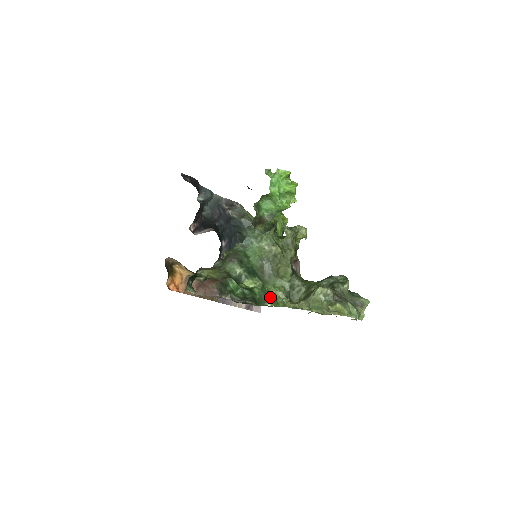
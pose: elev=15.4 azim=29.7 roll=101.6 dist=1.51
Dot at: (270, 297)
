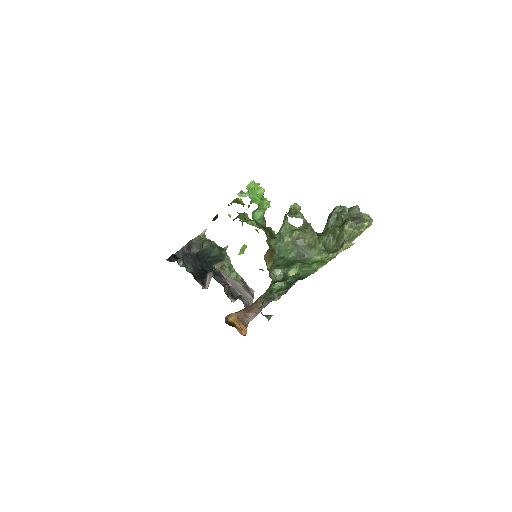
Dot at: (316, 264)
